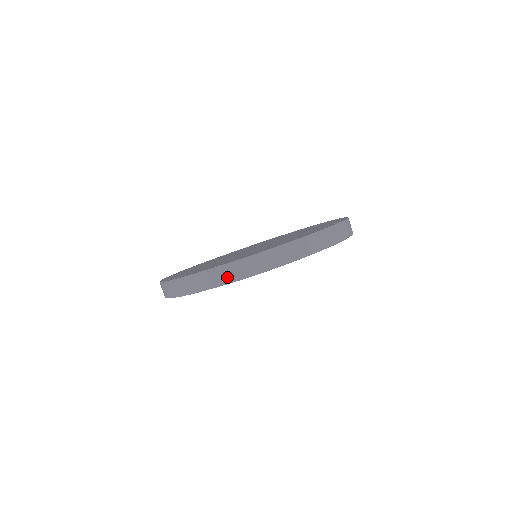
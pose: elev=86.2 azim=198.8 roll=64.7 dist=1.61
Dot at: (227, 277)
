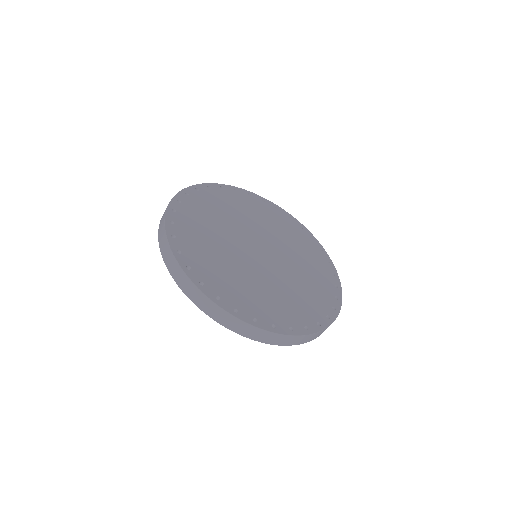
Dot at: (310, 339)
